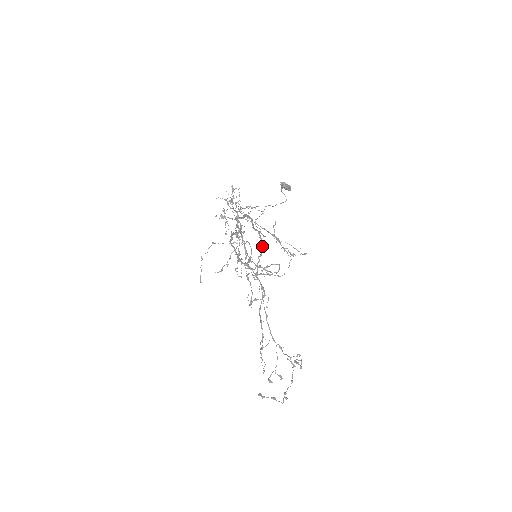
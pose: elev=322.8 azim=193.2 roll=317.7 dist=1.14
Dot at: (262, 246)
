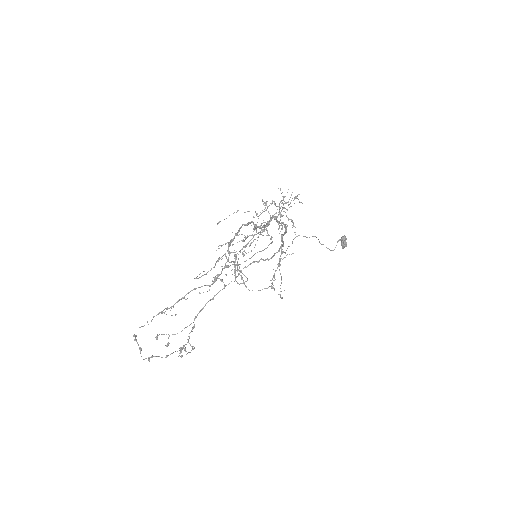
Dot at: (273, 256)
